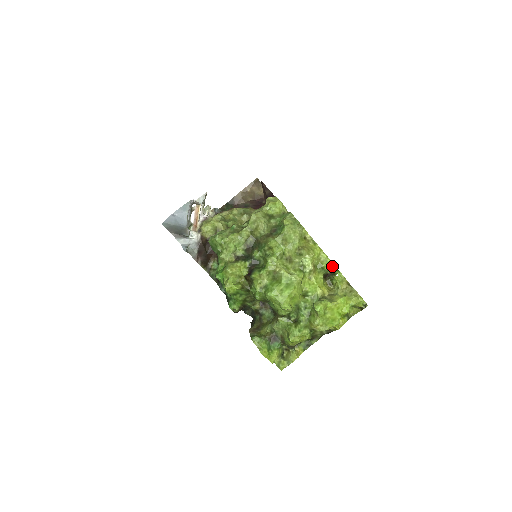
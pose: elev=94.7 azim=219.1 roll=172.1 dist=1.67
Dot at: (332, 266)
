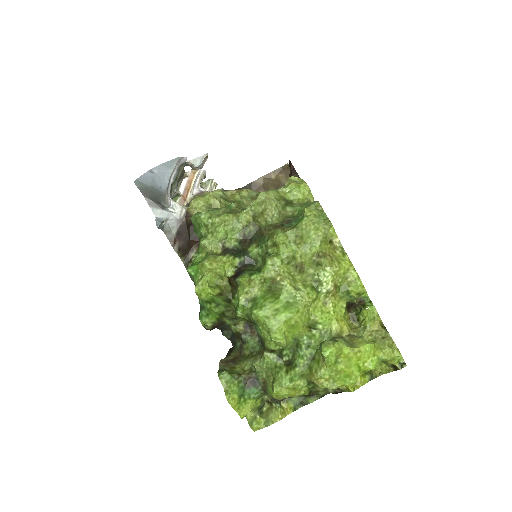
Dot at: (363, 293)
